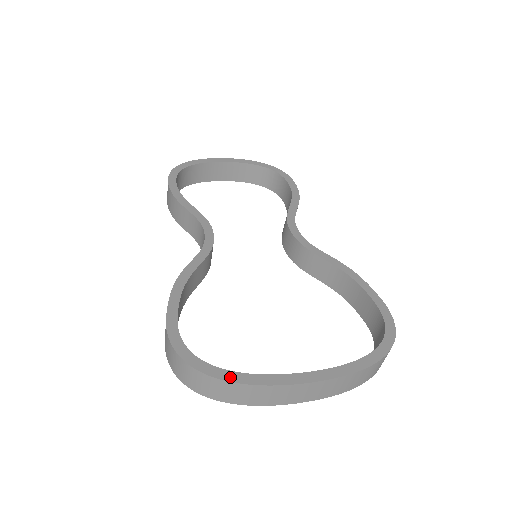
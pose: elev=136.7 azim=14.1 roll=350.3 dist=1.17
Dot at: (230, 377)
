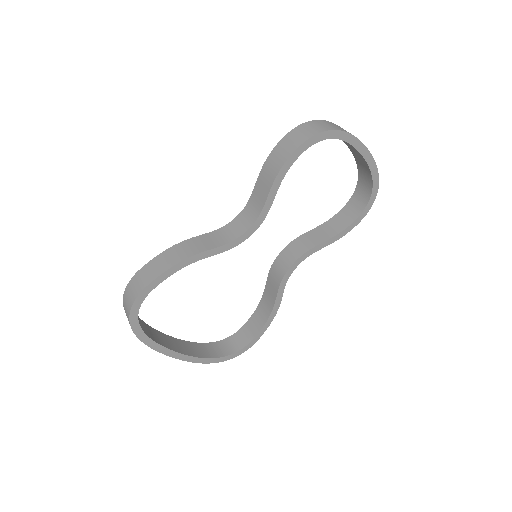
Dot at: (141, 336)
